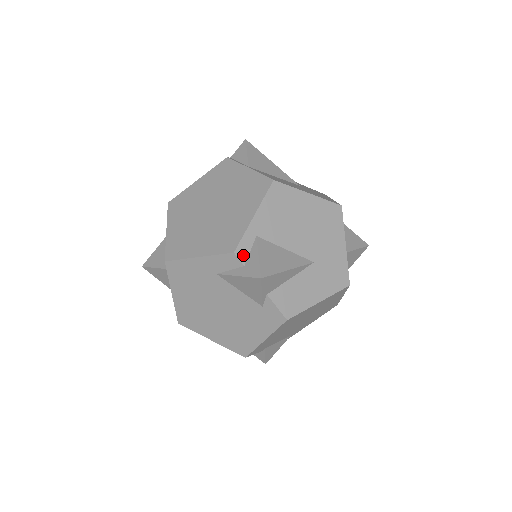
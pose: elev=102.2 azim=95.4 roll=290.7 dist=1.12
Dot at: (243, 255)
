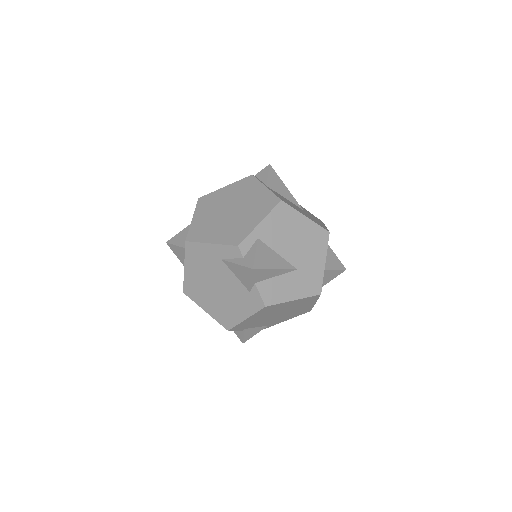
Dot at: (244, 249)
